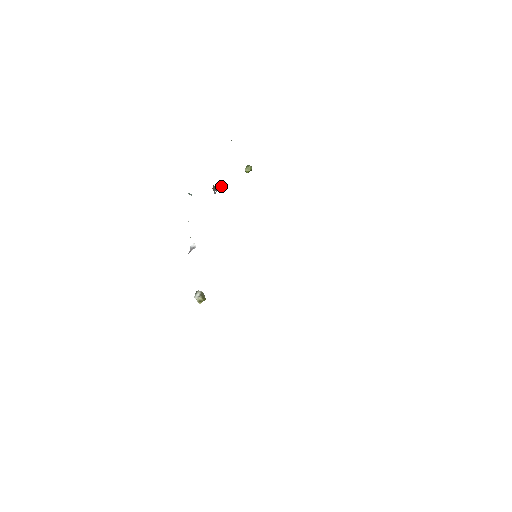
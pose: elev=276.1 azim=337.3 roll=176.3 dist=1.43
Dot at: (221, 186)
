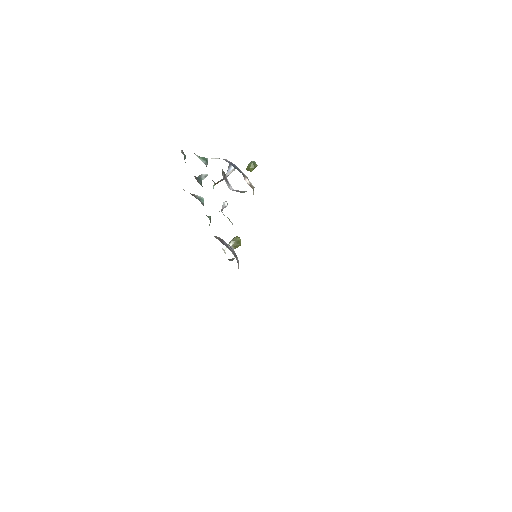
Dot at: (231, 172)
